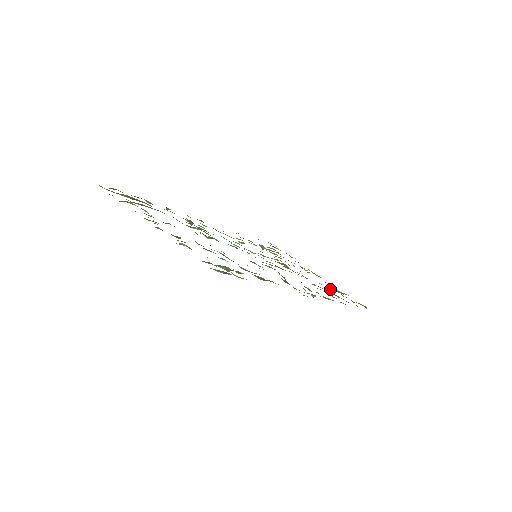
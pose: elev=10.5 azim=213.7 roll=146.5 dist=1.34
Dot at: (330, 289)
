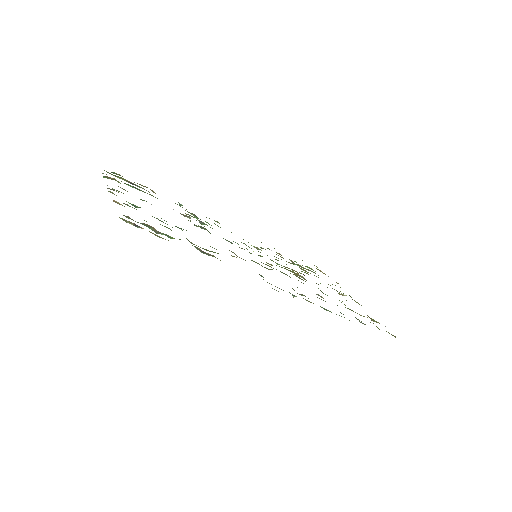
Dot at: occluded
